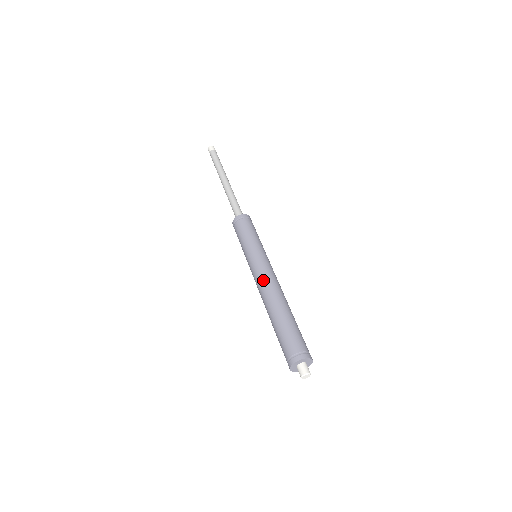
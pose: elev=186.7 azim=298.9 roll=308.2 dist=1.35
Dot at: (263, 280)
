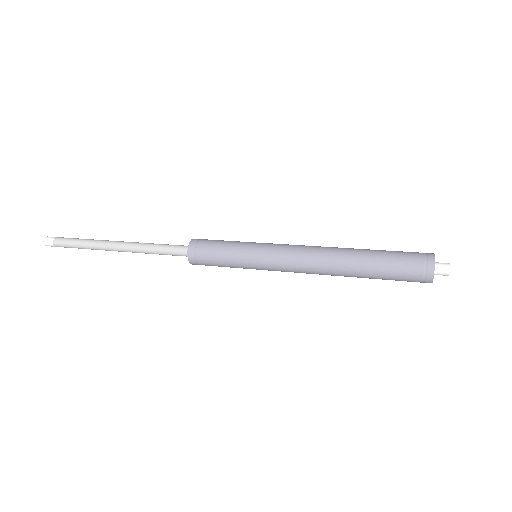
Dot at: (304, 254)
